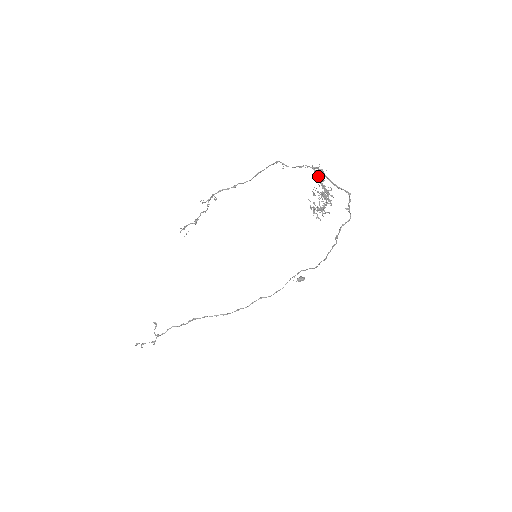
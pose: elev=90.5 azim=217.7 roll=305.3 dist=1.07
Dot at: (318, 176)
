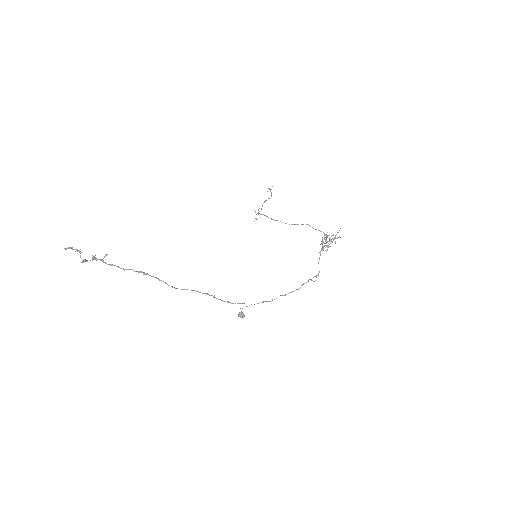
Dot at: occluded
